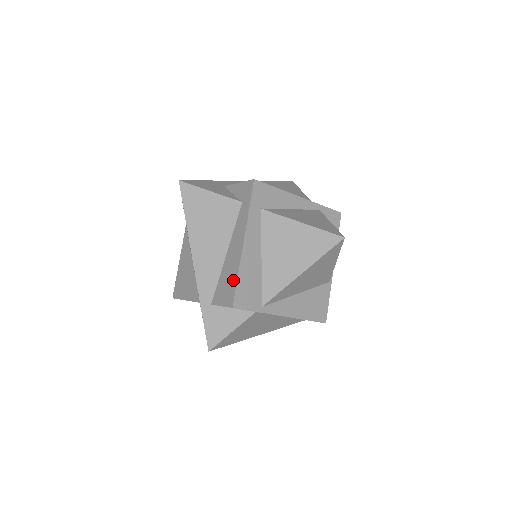
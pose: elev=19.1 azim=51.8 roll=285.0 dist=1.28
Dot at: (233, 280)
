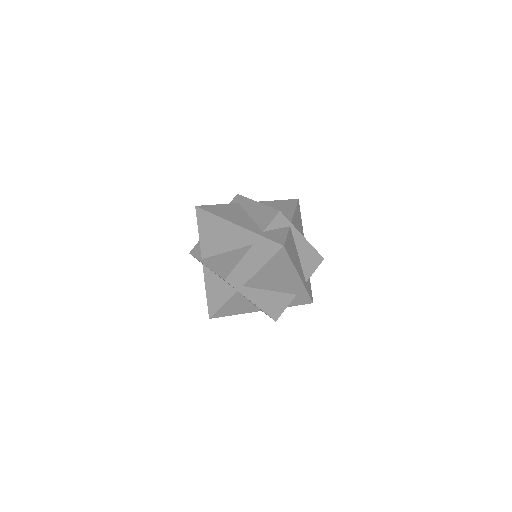
Dot at: (267, 210)
